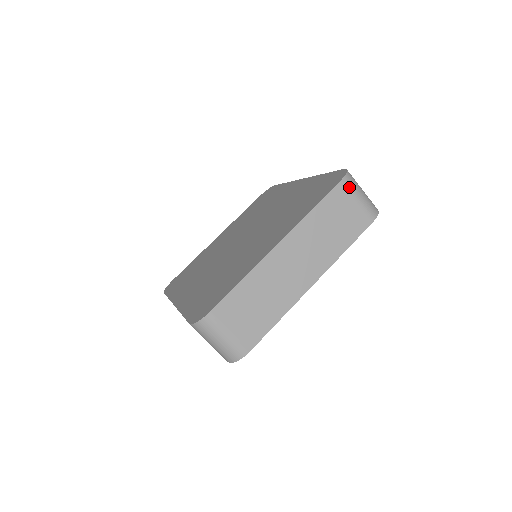
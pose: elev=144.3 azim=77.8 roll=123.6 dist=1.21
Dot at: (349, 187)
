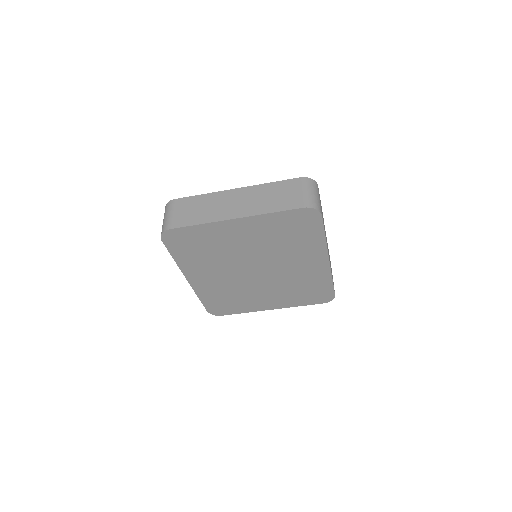
Dot at: (304, 183)
